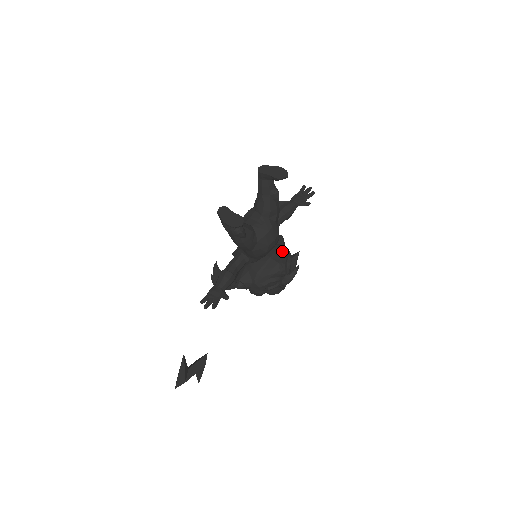
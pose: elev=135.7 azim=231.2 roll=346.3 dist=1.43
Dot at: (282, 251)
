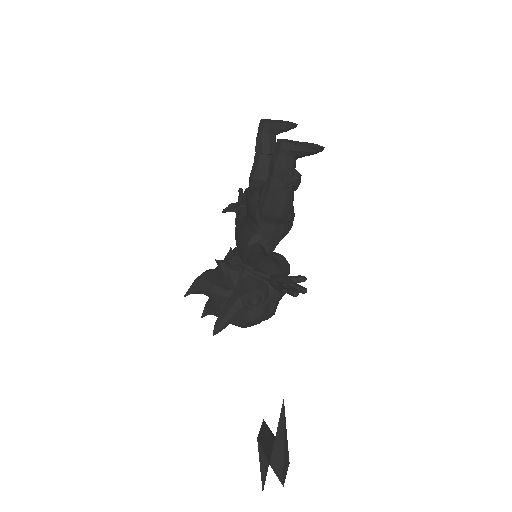
Dot at: occluded
